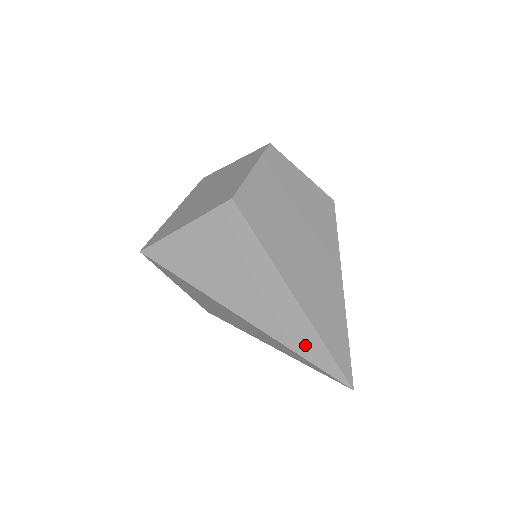
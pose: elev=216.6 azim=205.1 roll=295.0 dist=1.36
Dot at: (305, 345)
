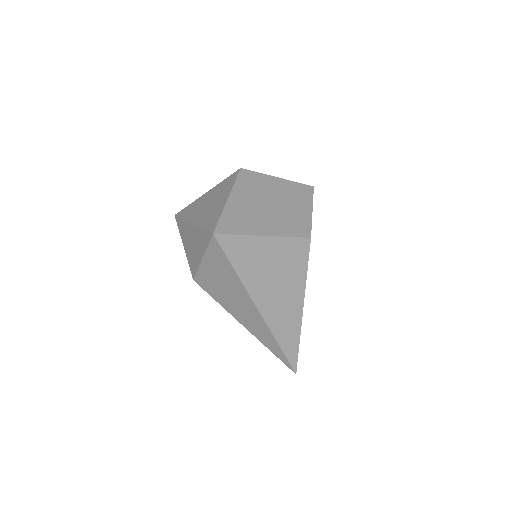
Dot at: (288, 343)
